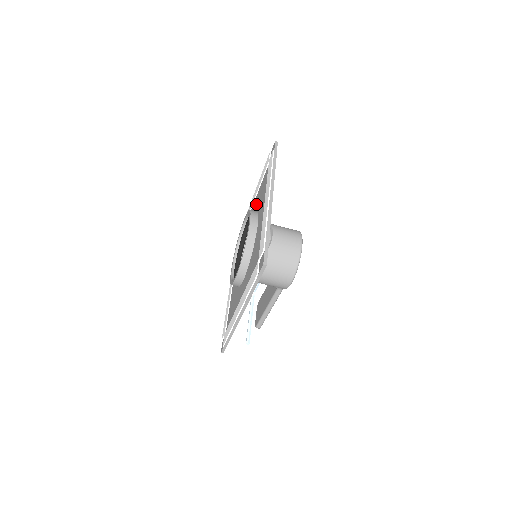
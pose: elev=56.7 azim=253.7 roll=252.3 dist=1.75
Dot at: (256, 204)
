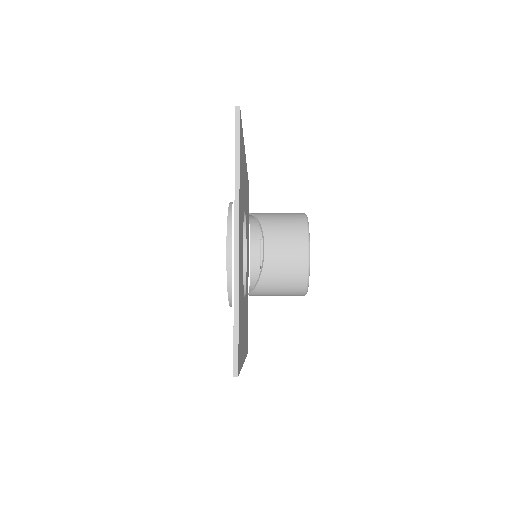
Dot at: occluded
